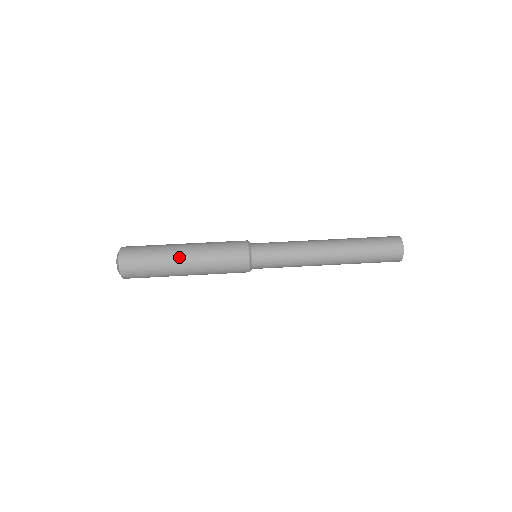
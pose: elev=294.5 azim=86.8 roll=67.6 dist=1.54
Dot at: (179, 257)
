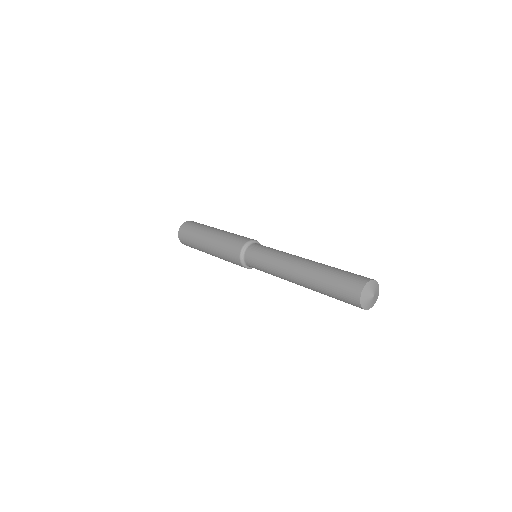
Dot at: occluded
